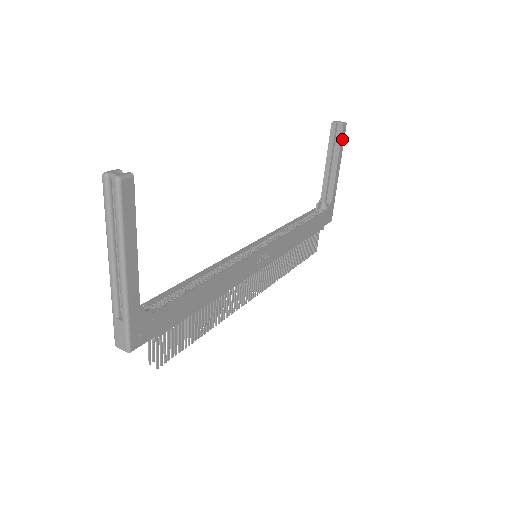
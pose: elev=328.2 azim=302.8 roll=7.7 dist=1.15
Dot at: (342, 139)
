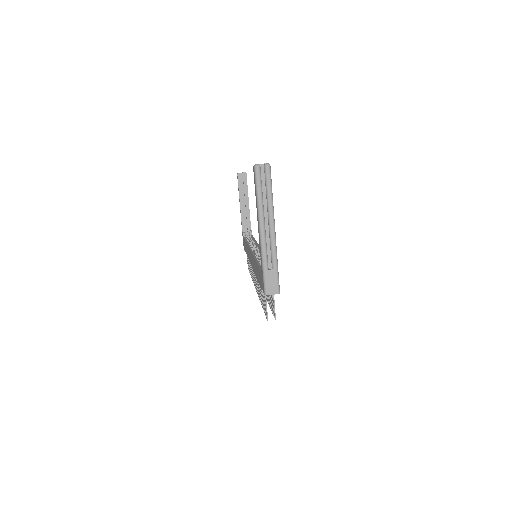
Dot at: occluded
